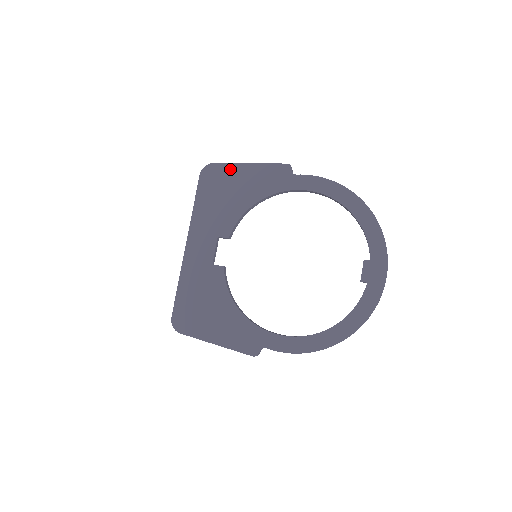
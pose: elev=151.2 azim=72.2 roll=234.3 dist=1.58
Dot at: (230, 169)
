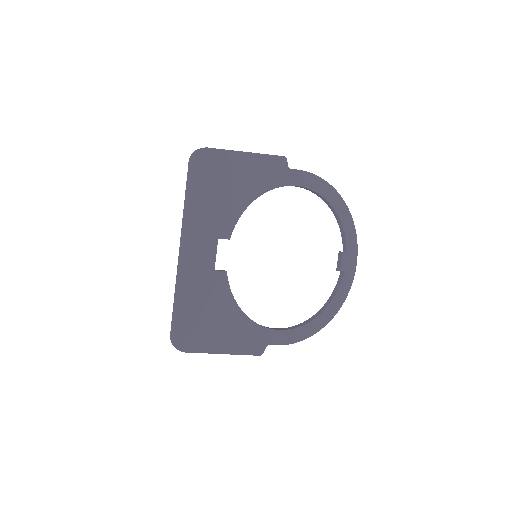
Dot at: (227, 157)
